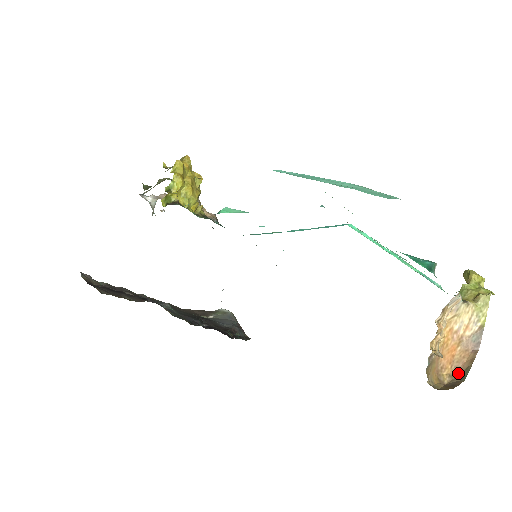
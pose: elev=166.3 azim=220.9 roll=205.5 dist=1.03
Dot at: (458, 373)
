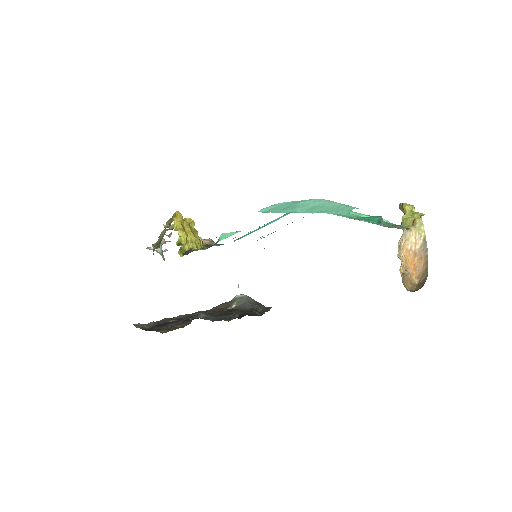
Dot at: (422, 274)
